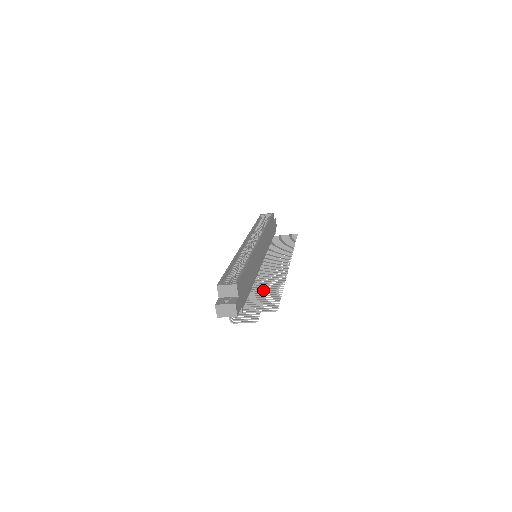
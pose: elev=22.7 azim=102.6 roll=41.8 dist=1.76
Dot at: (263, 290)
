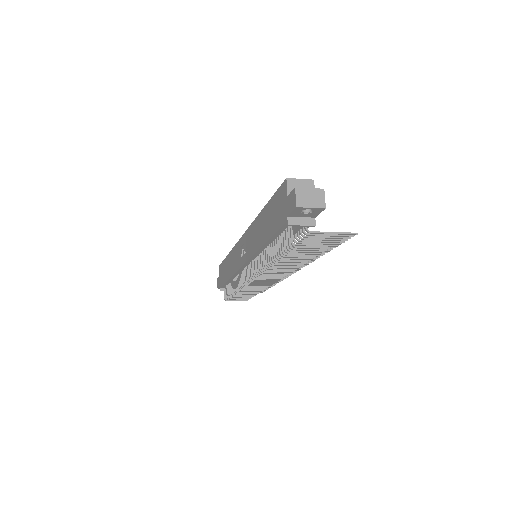
Dot at: occluded
